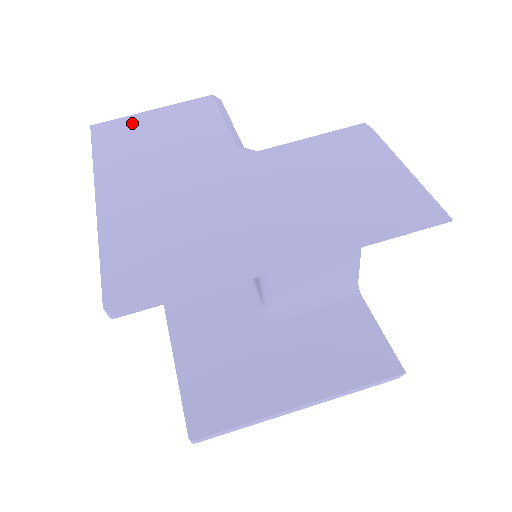
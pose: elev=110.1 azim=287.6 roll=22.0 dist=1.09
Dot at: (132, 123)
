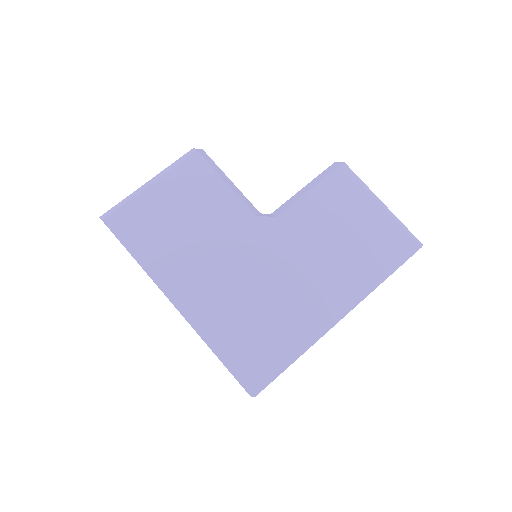
Dot at: (143, 208)
